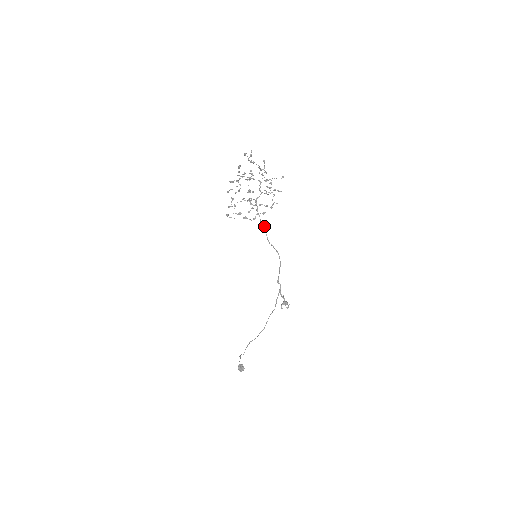
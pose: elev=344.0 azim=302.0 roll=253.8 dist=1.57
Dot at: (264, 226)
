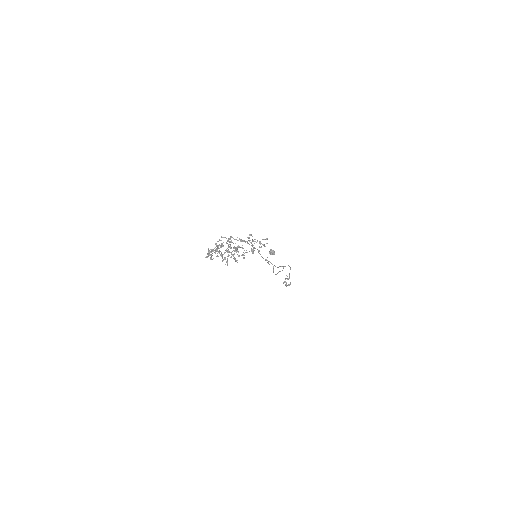
Dot at: occluded
